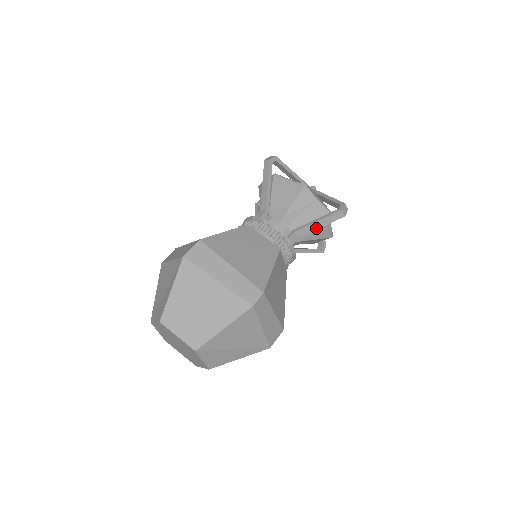
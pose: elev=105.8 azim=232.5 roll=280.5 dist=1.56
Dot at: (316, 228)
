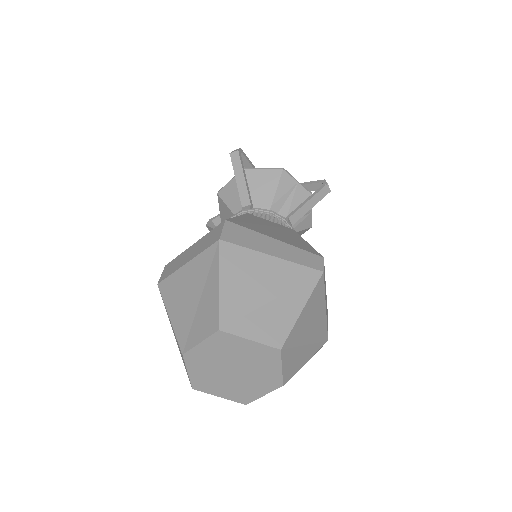
Dot at: (307, 210)
